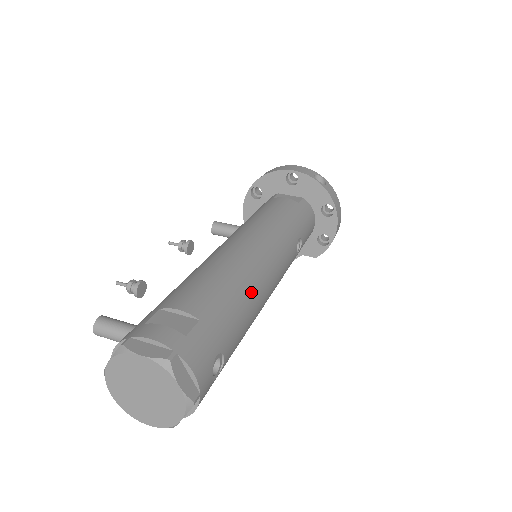
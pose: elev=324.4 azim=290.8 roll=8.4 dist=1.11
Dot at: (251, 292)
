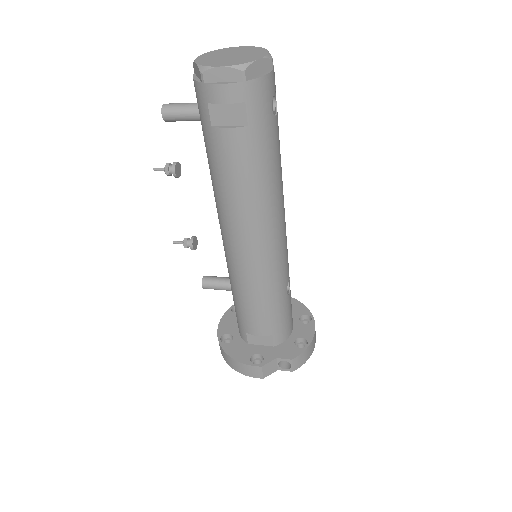
Dot at: occluded
